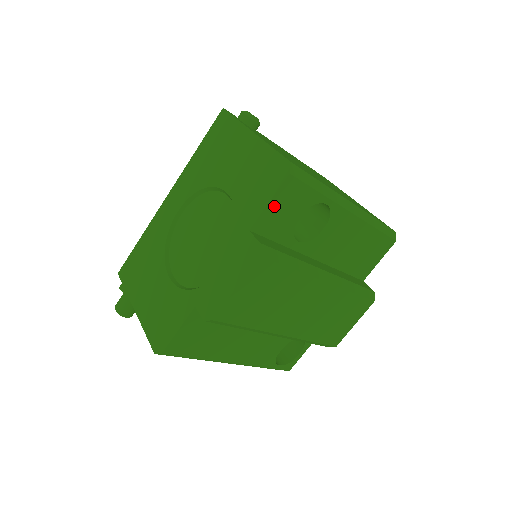
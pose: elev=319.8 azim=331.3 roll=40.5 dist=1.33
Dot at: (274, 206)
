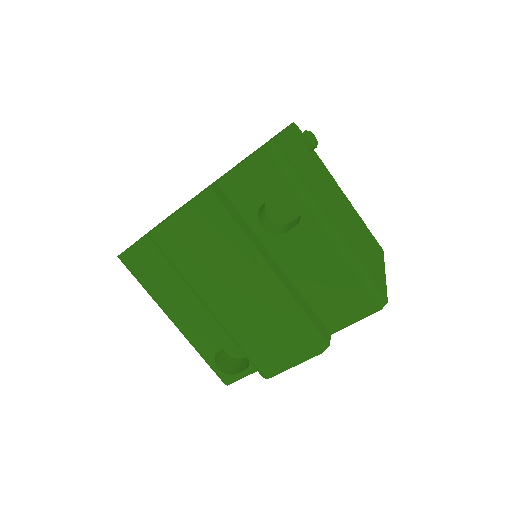
Dot at: (244, 171)
